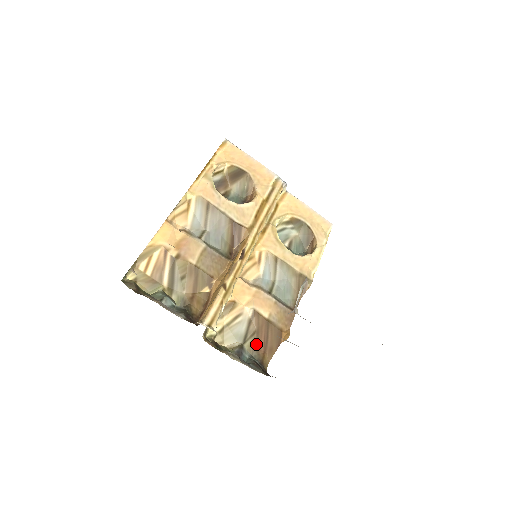
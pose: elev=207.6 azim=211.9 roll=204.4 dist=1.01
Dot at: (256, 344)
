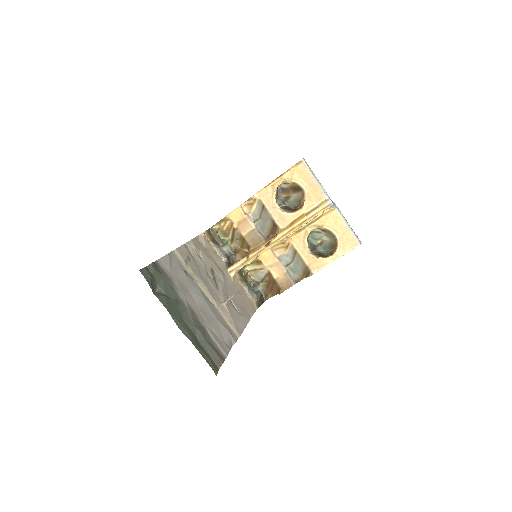
Dot at: (267, 286)
